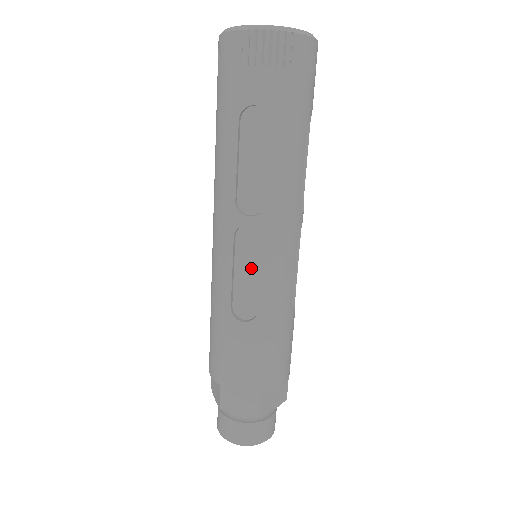
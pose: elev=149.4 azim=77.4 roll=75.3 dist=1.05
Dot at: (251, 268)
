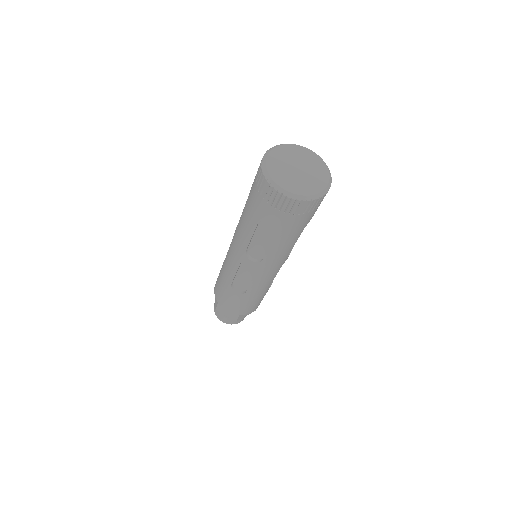
Dot at: (247, 276)
